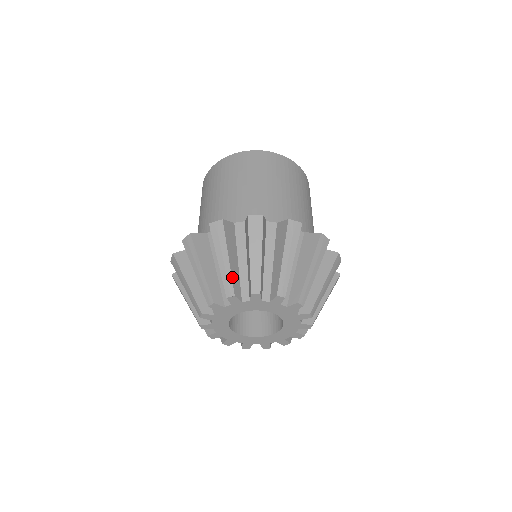
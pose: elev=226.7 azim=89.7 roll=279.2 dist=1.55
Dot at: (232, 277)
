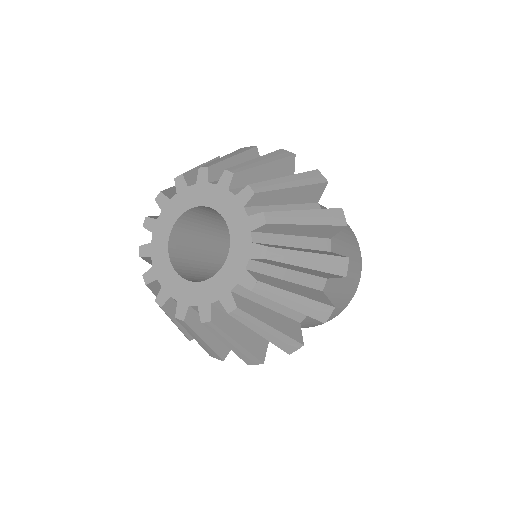
Dot at: occluded
